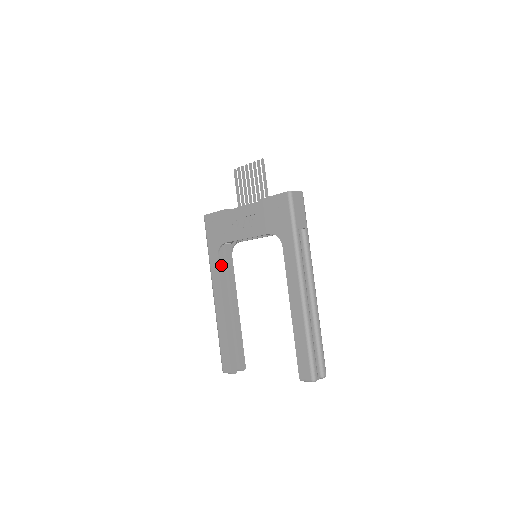
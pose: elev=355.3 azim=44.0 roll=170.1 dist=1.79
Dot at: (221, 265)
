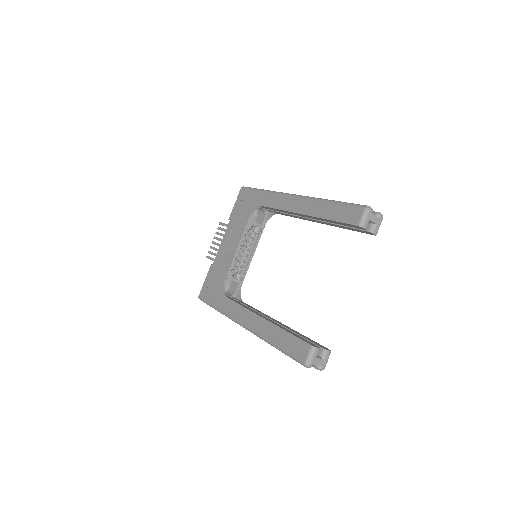
Dot at: occluded
